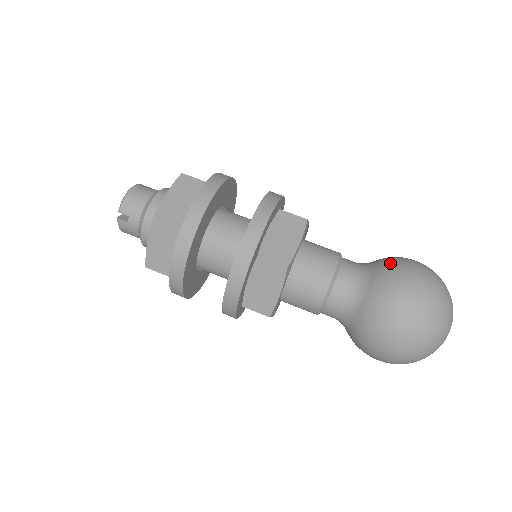
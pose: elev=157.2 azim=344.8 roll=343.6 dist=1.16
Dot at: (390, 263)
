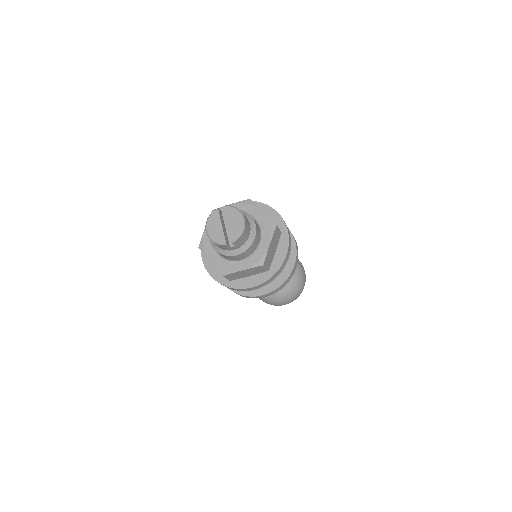
Dot at: (299, 270)
